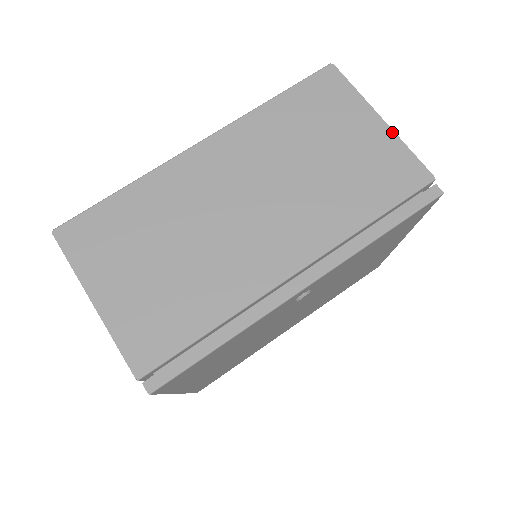
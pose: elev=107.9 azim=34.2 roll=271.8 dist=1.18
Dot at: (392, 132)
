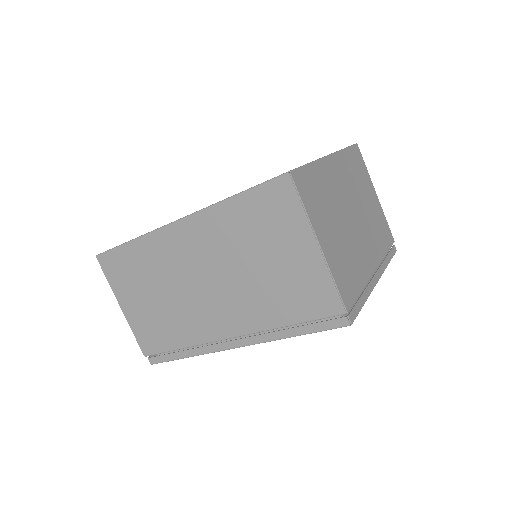
Dot at: (324, 261)
